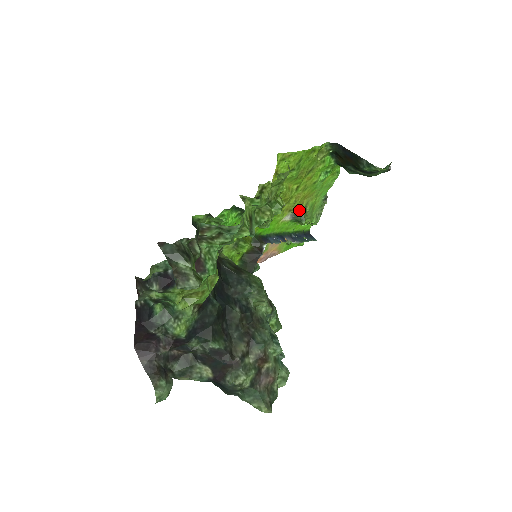
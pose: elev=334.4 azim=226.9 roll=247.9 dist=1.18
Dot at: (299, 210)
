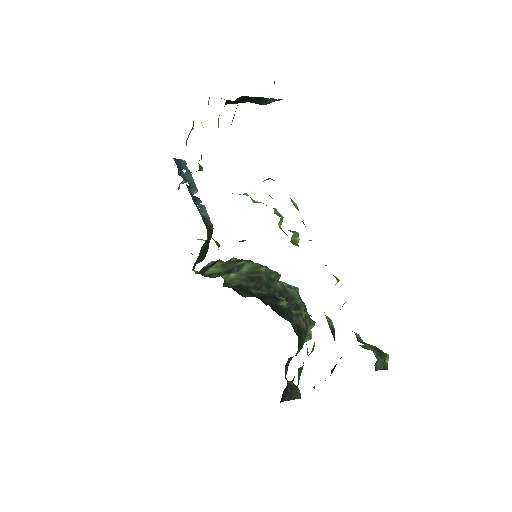
Dot at: occluded
